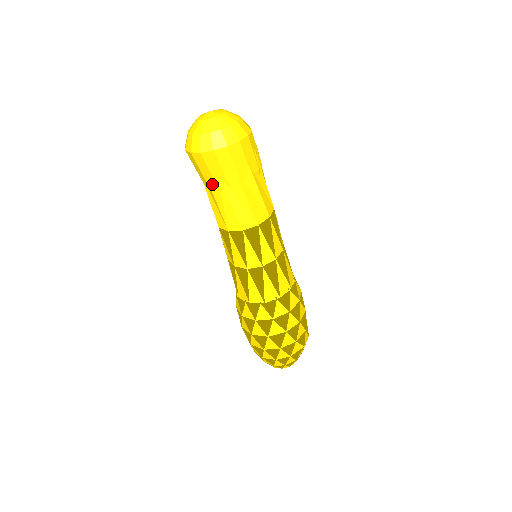
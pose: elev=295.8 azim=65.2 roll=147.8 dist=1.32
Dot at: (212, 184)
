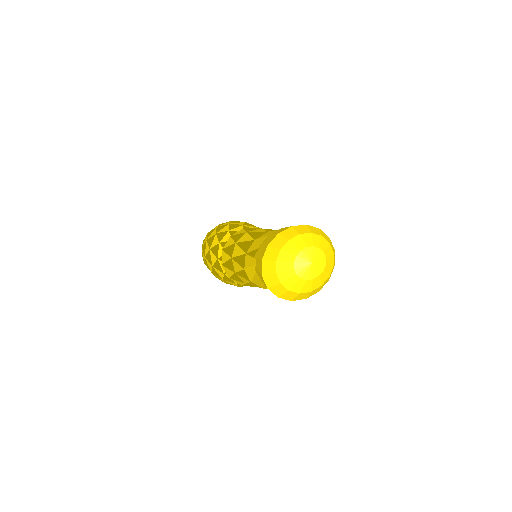
Dot at: occluded
